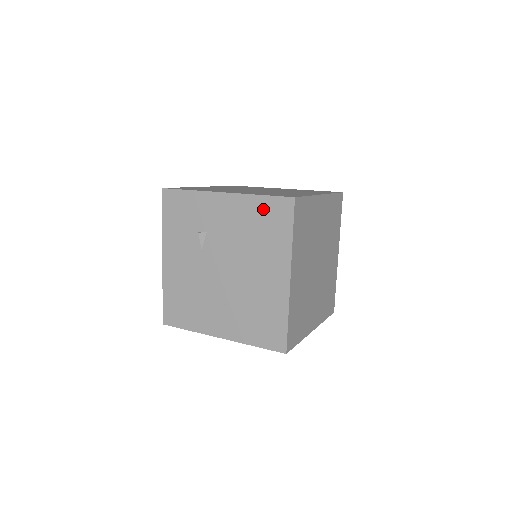
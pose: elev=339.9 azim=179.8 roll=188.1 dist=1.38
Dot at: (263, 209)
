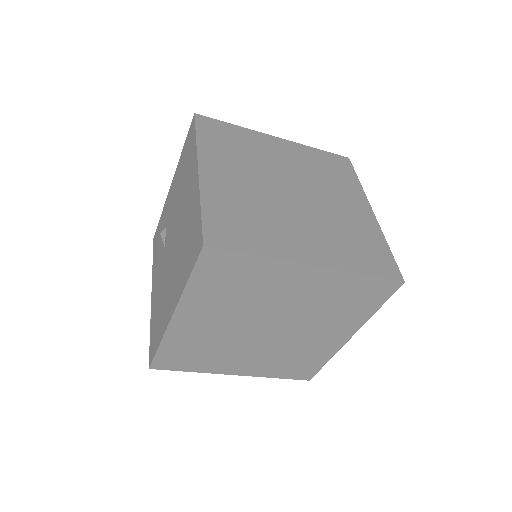
Dot at: (184, 153)
